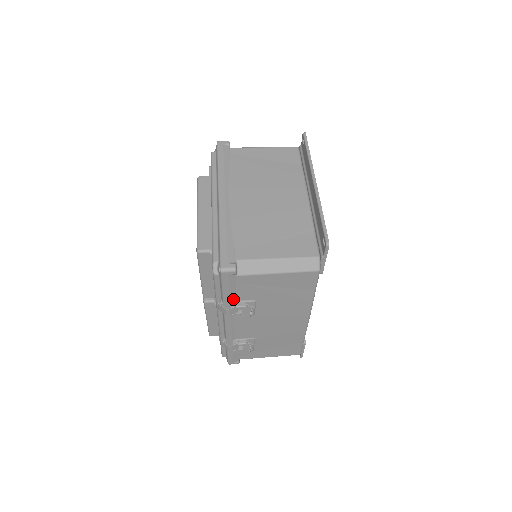
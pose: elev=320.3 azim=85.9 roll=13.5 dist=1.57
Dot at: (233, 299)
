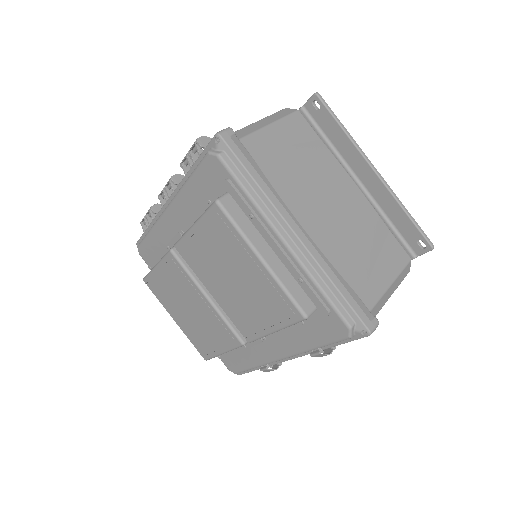
Dot at: occluded
